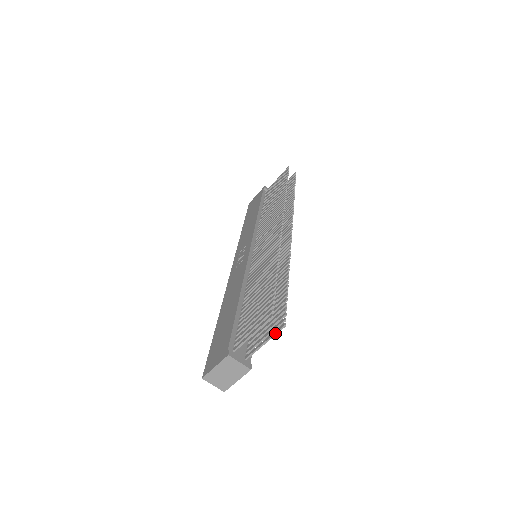
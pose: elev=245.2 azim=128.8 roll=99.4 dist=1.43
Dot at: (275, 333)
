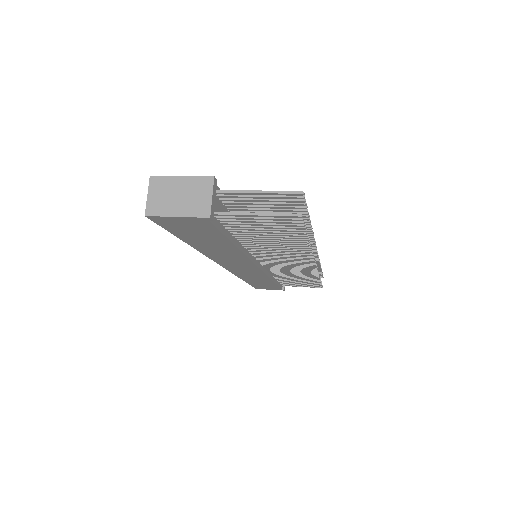
Dot at: (281, 213)
